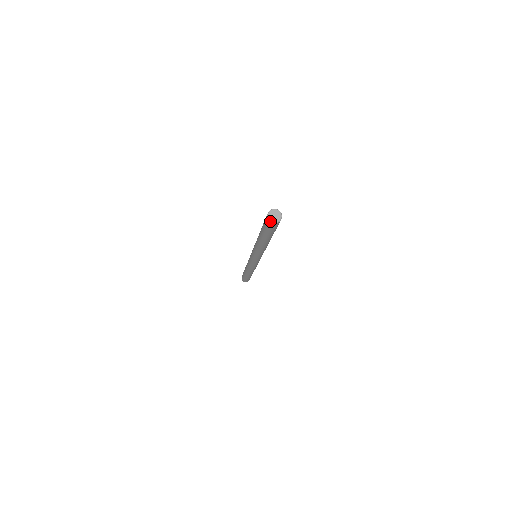
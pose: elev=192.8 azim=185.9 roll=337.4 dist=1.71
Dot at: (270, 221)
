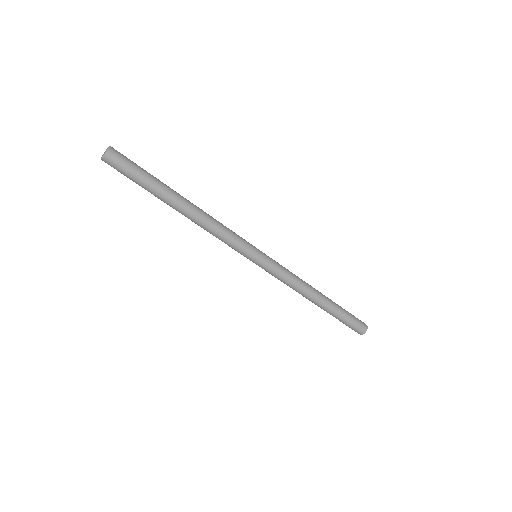
Dot at: (102, 158)
